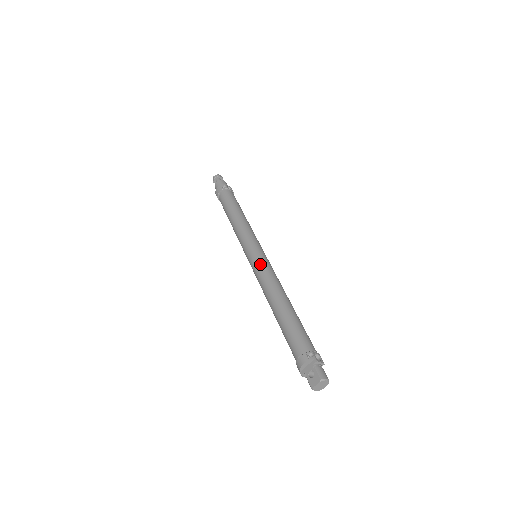
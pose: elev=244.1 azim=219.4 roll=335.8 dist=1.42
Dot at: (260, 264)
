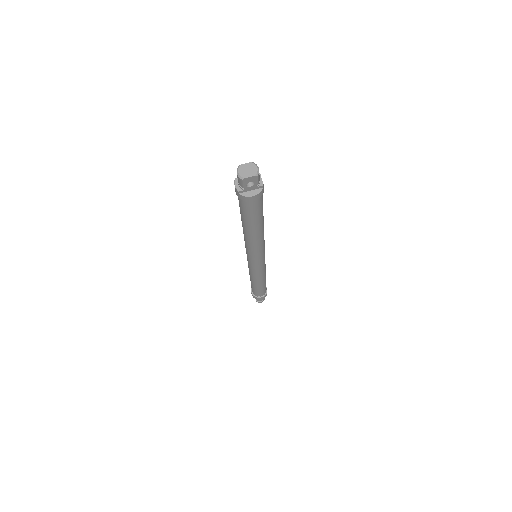
Dot at: occluded
